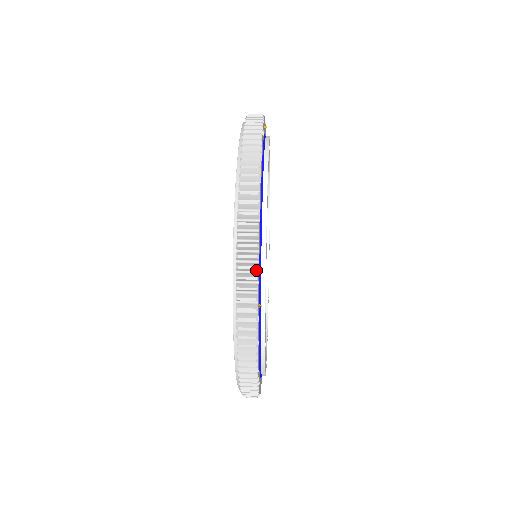
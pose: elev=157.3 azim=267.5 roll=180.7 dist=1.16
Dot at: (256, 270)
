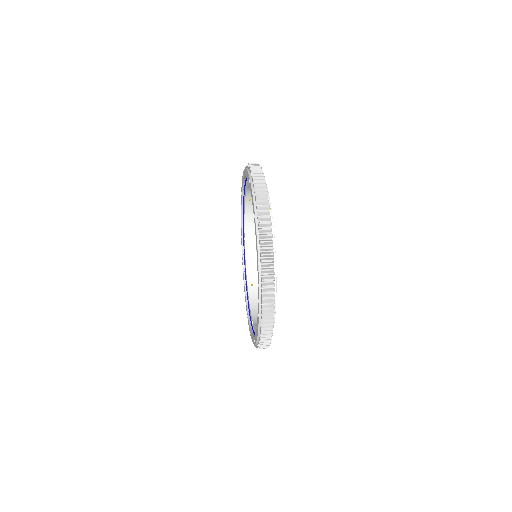
Dot at: (271, 332)
